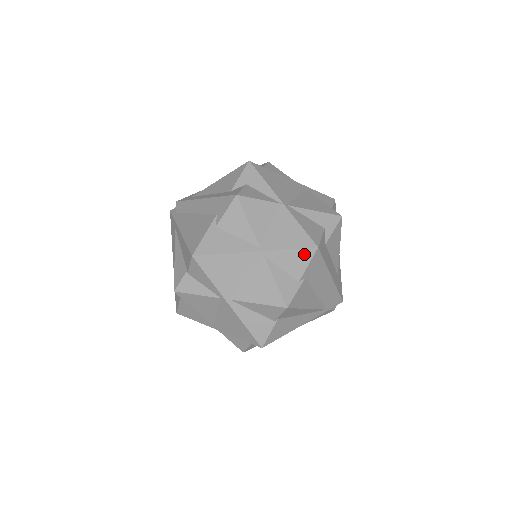
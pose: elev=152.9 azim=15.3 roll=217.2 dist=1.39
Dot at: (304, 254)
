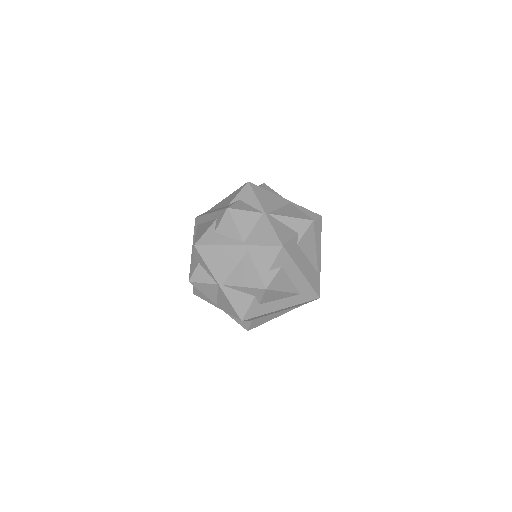
Dot at: occluded
